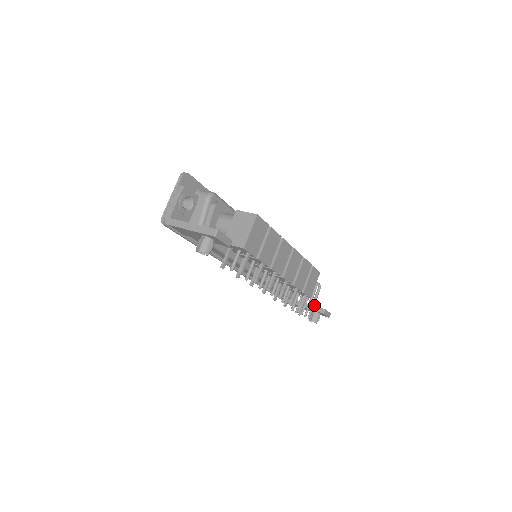
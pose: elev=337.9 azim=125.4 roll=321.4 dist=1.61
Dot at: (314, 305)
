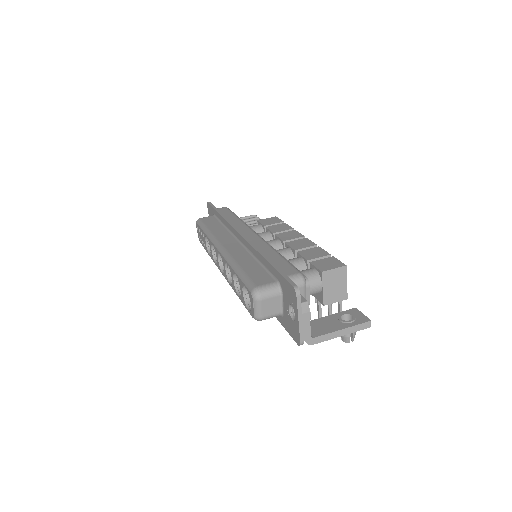
Dot at: occluded
